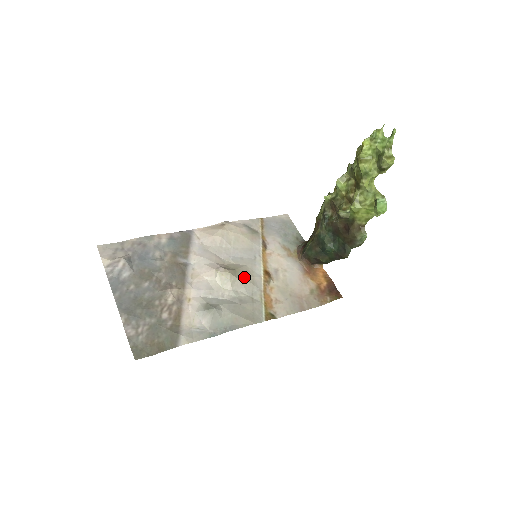
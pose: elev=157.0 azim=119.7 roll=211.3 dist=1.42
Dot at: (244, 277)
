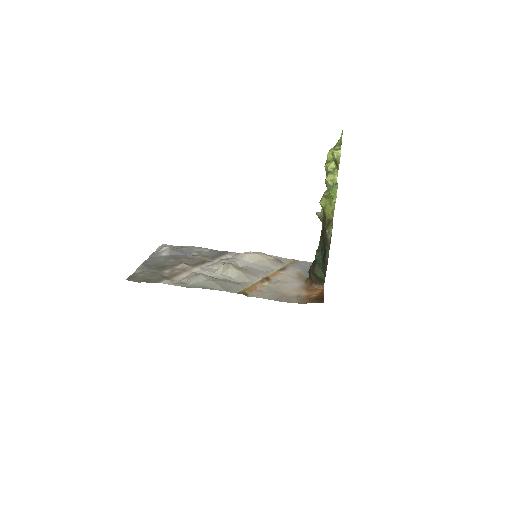
Dot at: (243, 272)
